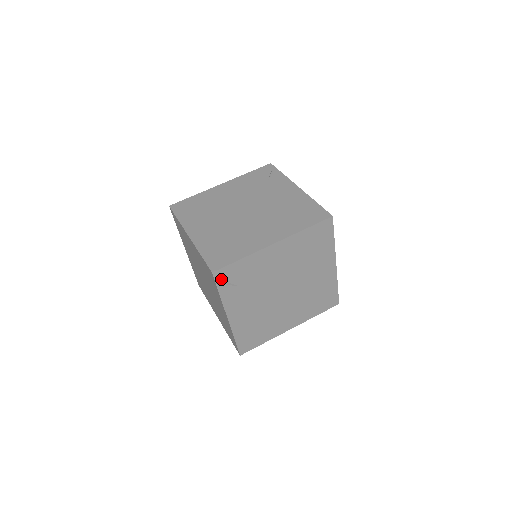
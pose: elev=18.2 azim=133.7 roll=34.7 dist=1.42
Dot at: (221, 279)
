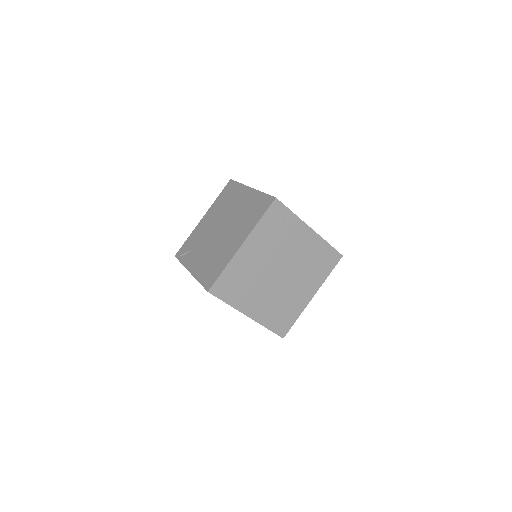
Dot at: occluded
